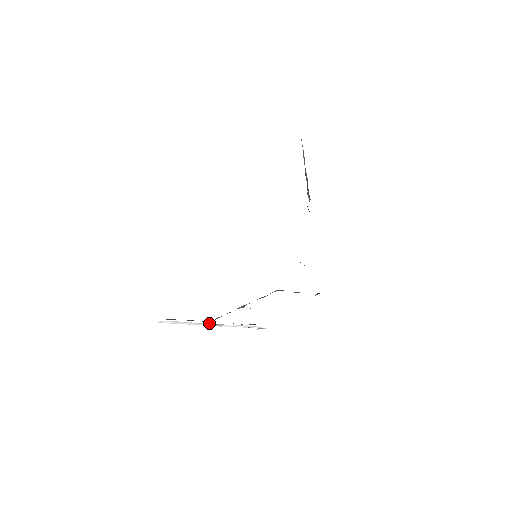
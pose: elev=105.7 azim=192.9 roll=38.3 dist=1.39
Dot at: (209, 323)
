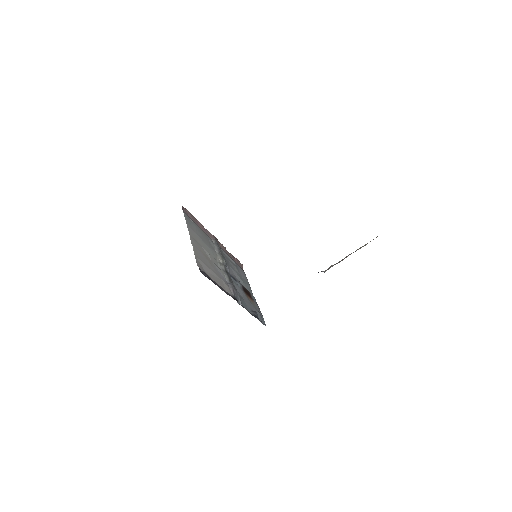
Dot at: (209, 237)
